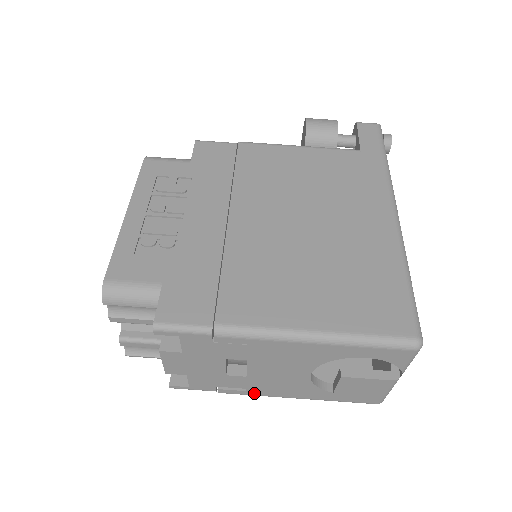
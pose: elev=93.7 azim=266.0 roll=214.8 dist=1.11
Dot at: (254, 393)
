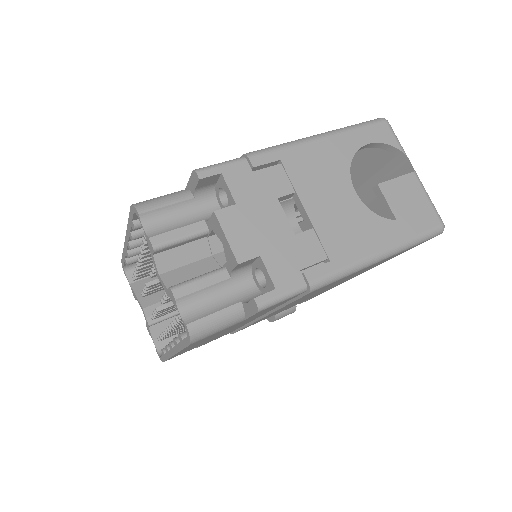
Dot at: (340, 263)
